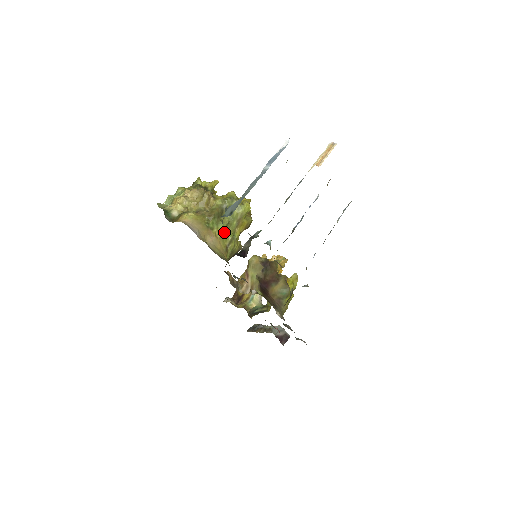
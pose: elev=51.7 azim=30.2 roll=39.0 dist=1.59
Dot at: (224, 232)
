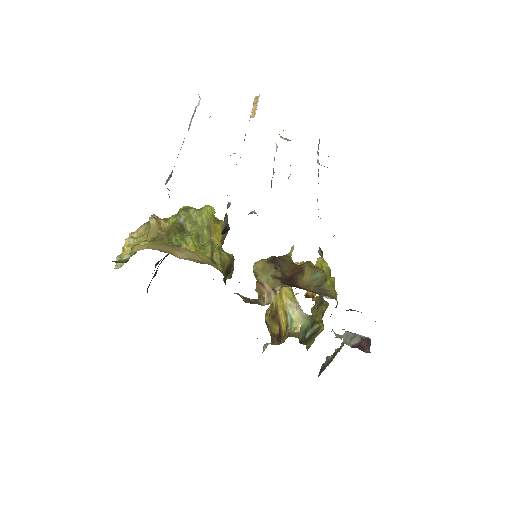
Dot at: (198, 246)
